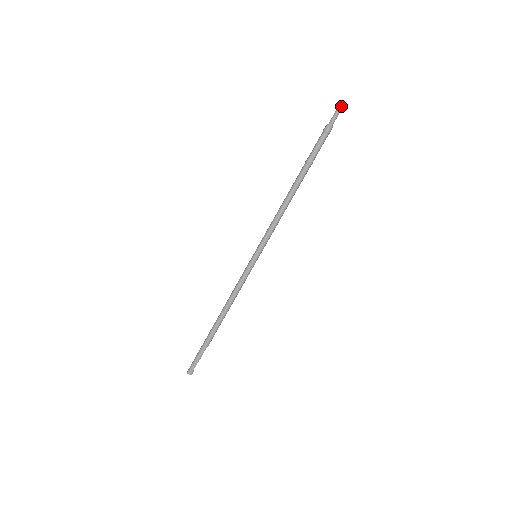
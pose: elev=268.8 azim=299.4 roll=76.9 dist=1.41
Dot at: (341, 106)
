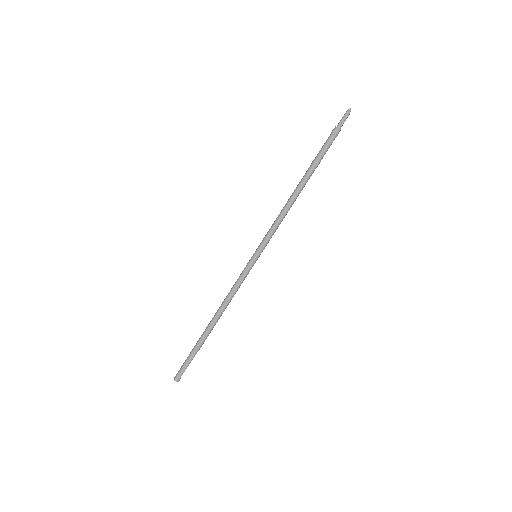
Dot at: (350, 110)
